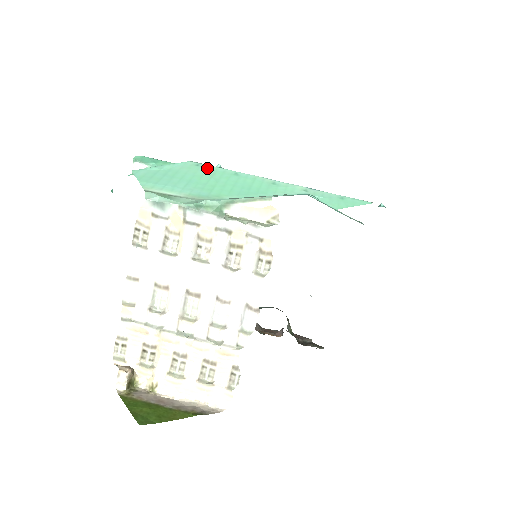
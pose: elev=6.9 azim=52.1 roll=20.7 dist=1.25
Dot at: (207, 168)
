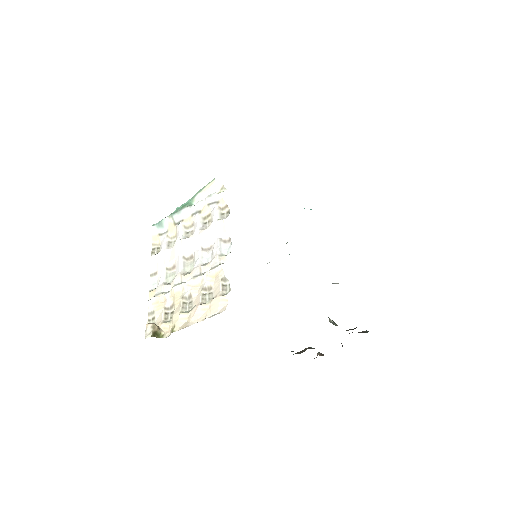
Dot at: occluded
